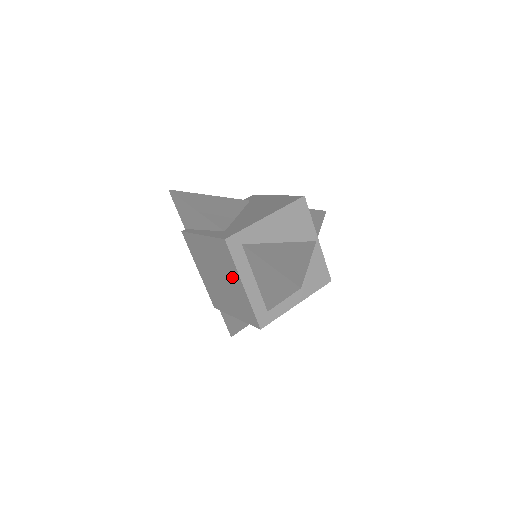
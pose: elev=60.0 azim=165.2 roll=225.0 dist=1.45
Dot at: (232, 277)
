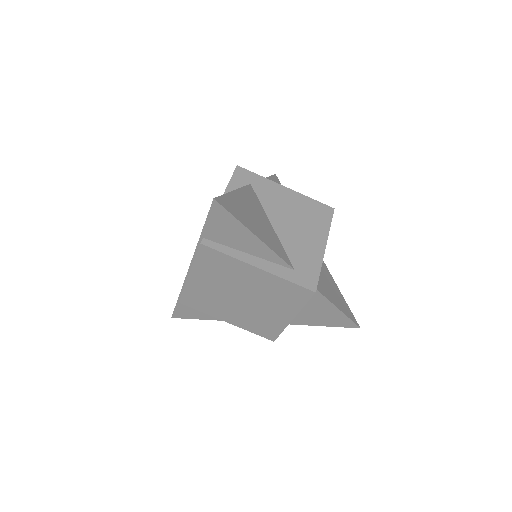
Dot at: (279, 309)
